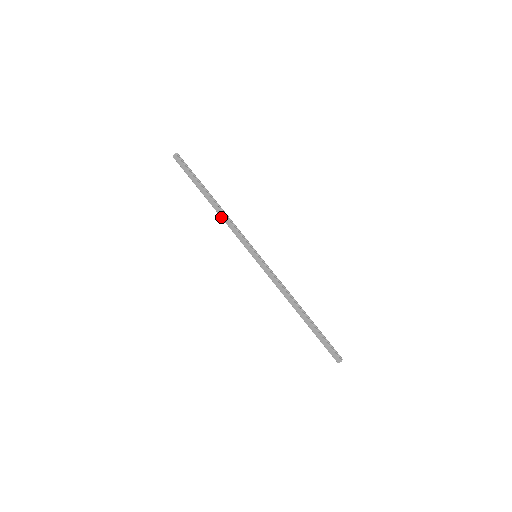
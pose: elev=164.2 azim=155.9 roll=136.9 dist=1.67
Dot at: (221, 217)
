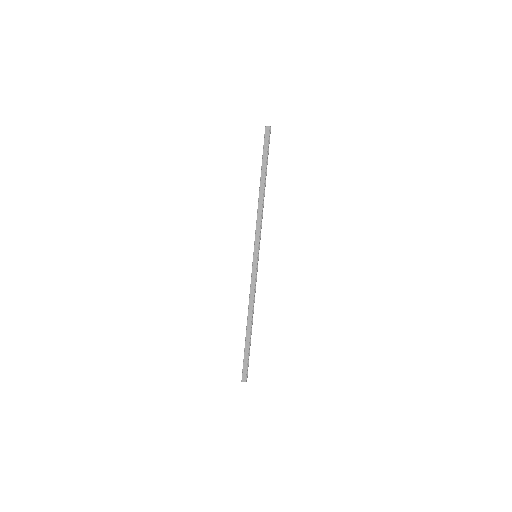
Dot at: (258, 205)
